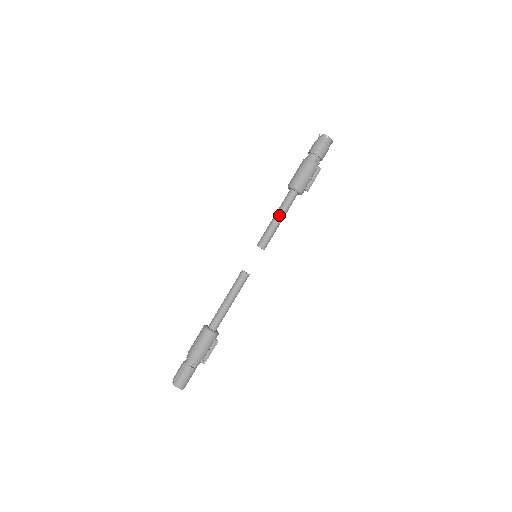
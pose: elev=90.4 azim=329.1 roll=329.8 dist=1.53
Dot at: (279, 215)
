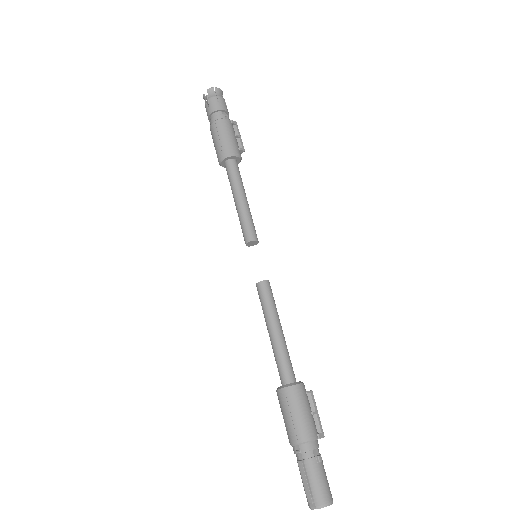
Dot at: (239, 193)
